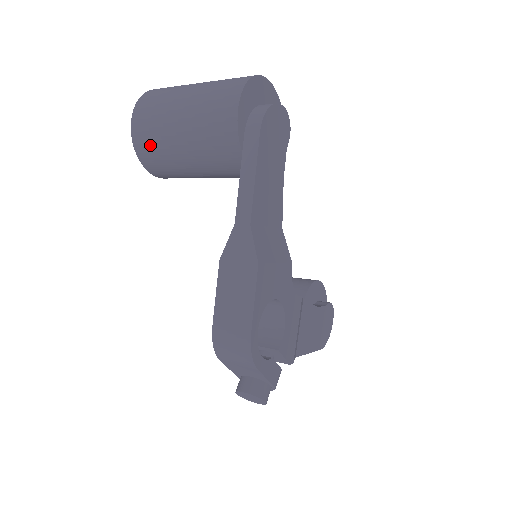
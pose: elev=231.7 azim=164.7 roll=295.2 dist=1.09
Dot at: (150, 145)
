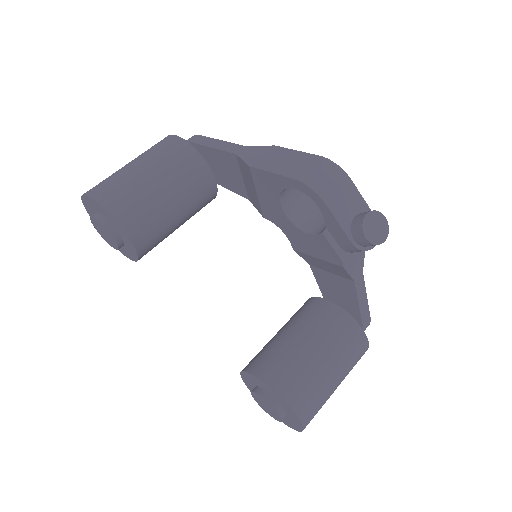
Dot at: (119, 195)
